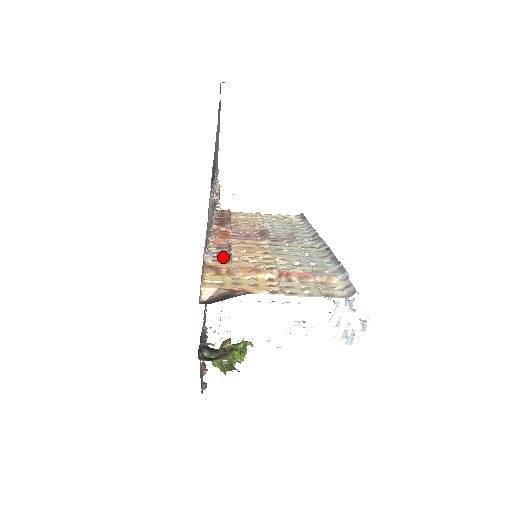
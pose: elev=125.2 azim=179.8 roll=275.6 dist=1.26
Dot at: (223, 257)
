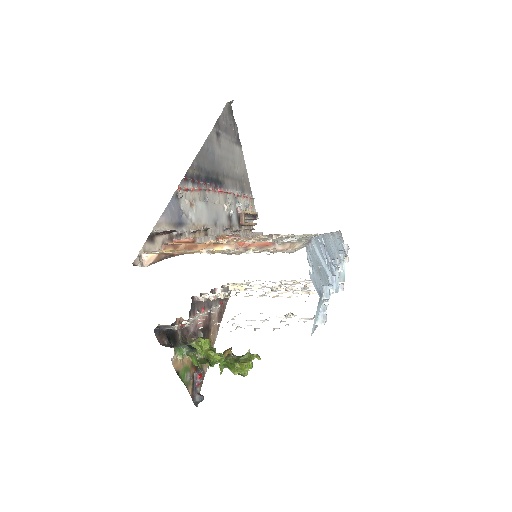
Dot at: (190, 238)
